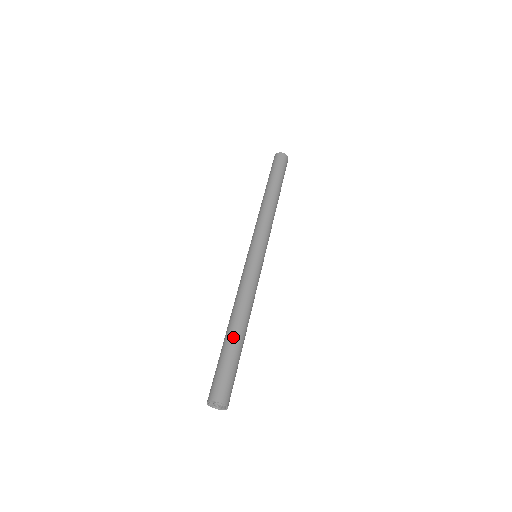
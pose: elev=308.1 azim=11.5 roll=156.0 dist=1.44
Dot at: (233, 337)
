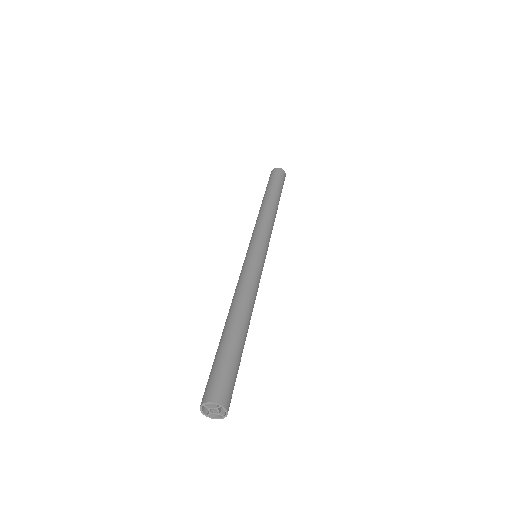
Dot at: (243, 336)
